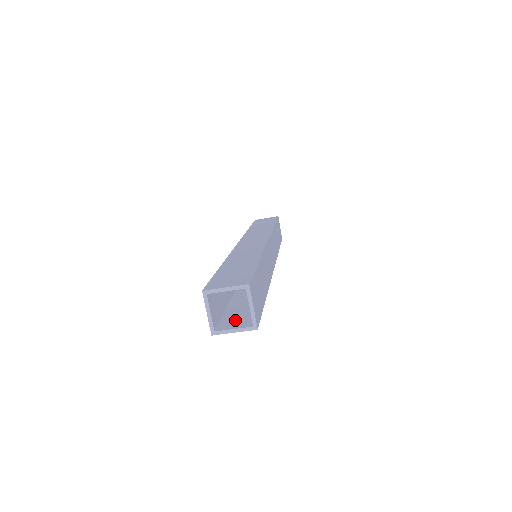
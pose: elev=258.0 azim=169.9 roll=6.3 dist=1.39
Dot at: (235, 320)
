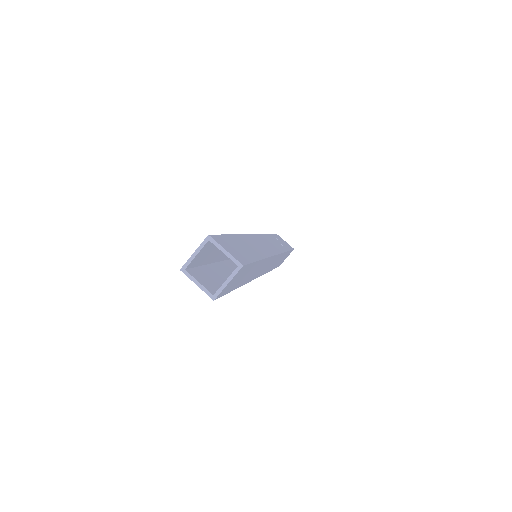
Dot at: occluded
